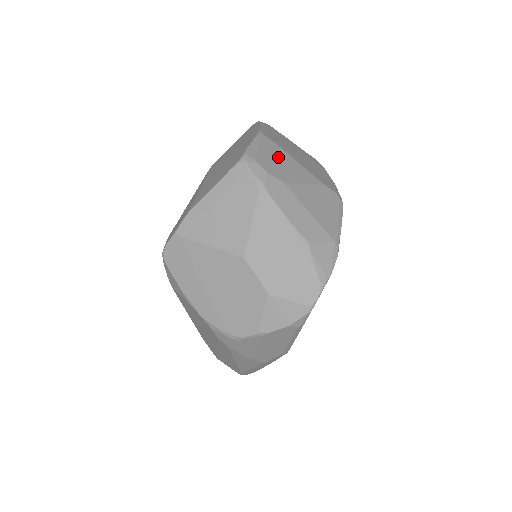
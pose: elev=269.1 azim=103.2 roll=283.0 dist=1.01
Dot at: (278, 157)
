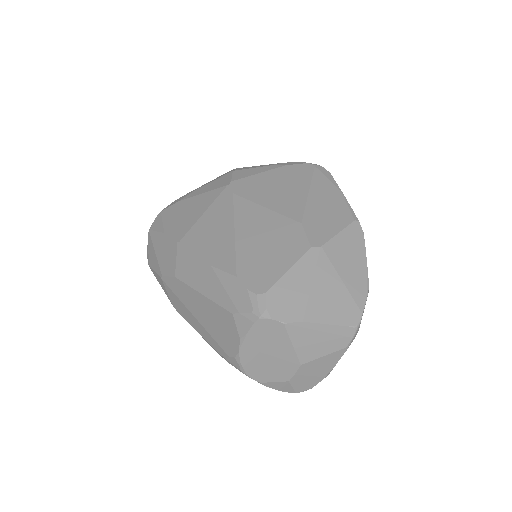
Dot at: occluded
